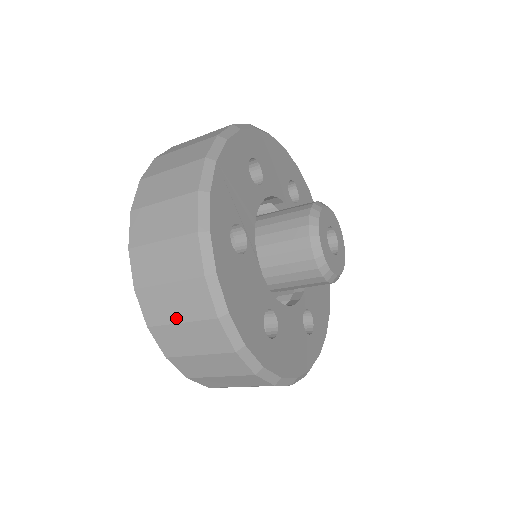
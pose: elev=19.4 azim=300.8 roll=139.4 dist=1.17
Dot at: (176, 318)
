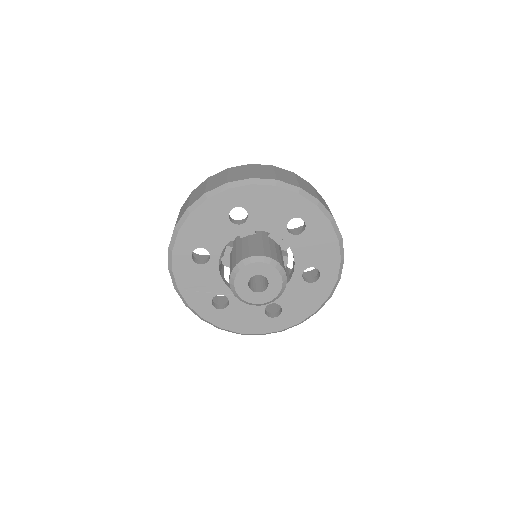
Dot at: occluded
